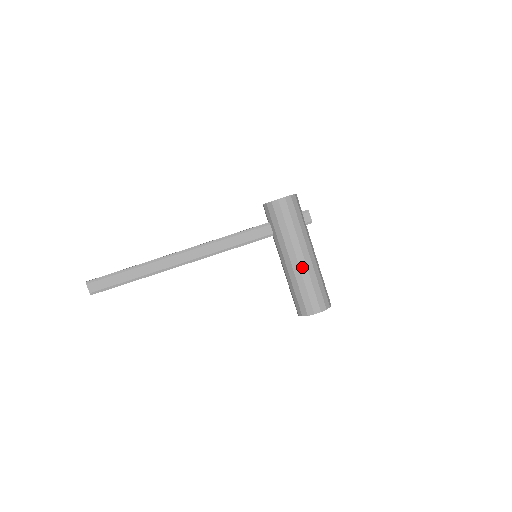
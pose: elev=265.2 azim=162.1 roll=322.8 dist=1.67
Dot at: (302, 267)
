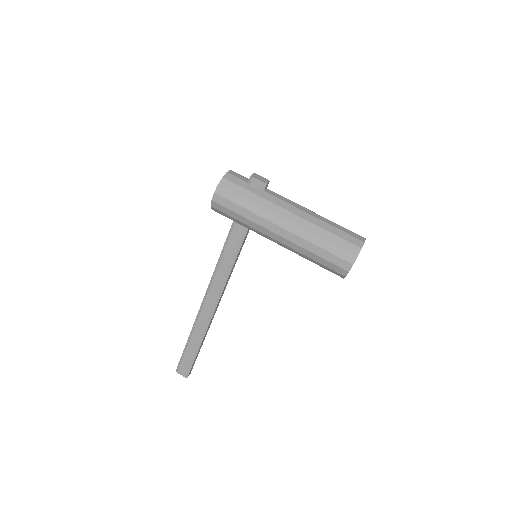
Dot at: (292, 239)
